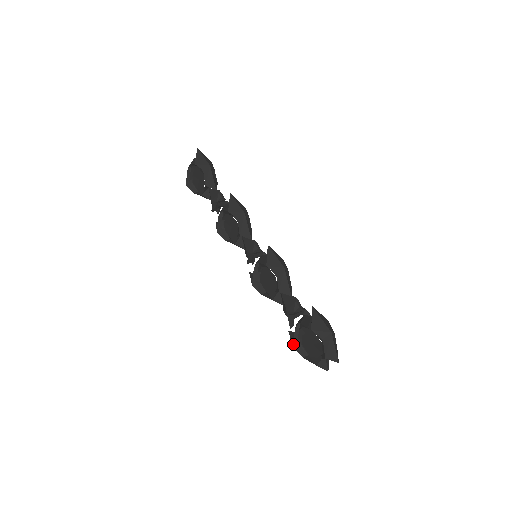
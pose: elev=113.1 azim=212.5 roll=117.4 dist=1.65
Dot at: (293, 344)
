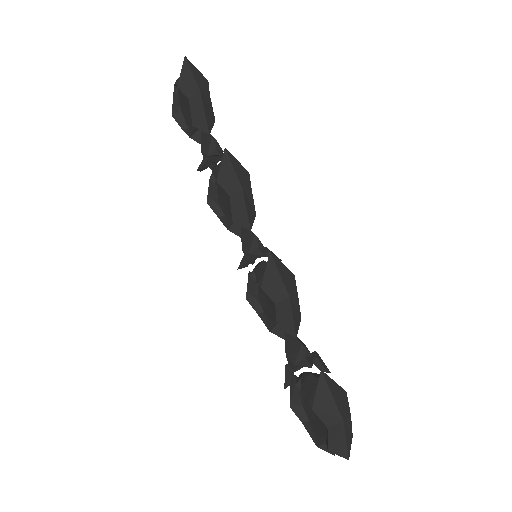
Dot at: (290, 402)
